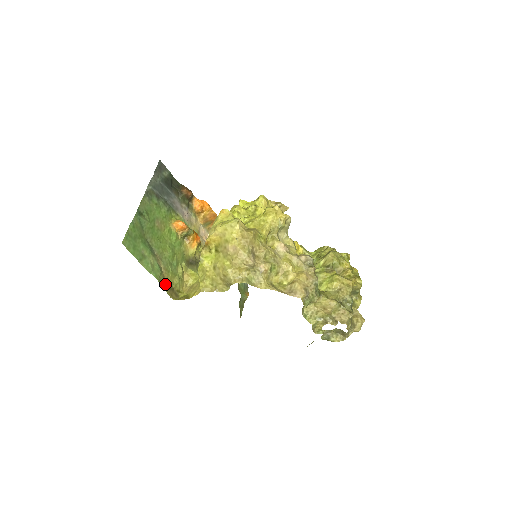
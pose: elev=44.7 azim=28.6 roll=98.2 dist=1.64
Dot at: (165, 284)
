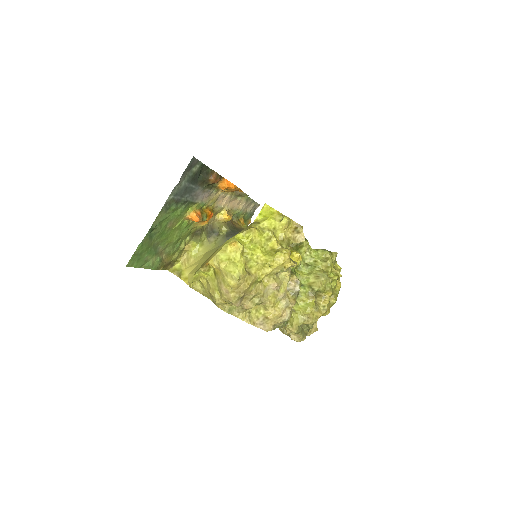
Dot at: (163, 266)
